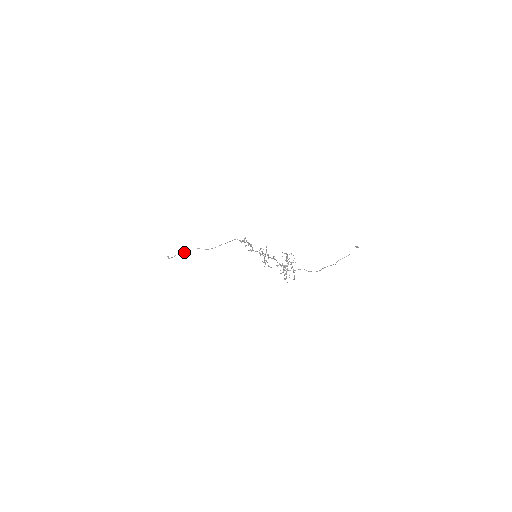
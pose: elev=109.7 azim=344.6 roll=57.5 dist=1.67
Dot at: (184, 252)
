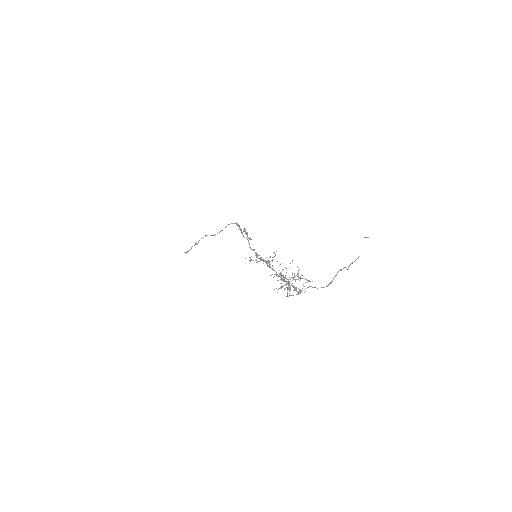
Dot at: (195, 244)
